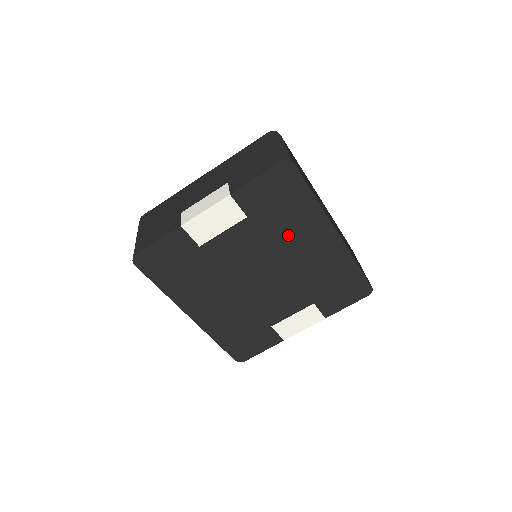
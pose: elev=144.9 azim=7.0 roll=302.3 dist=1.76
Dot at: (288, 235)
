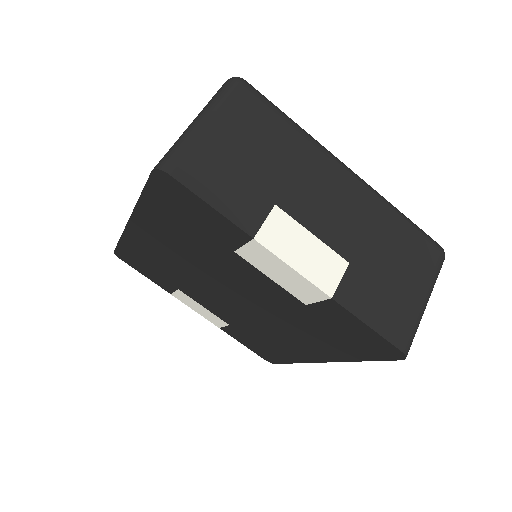
Dot at: (300, 329)
